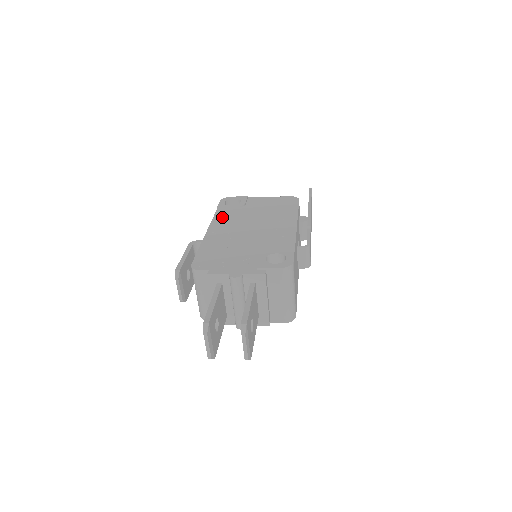
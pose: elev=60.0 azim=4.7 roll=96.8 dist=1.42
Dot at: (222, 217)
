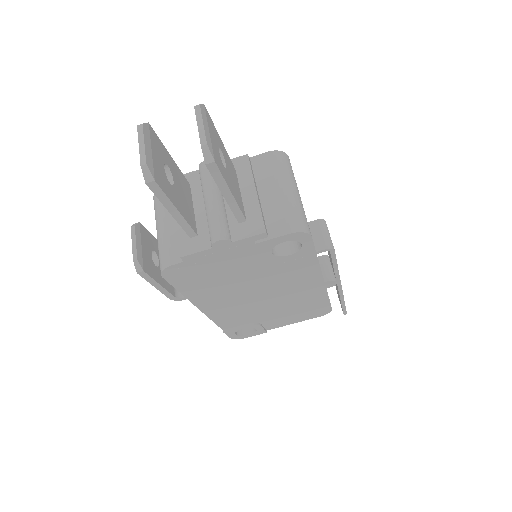
Dot at: occluded
